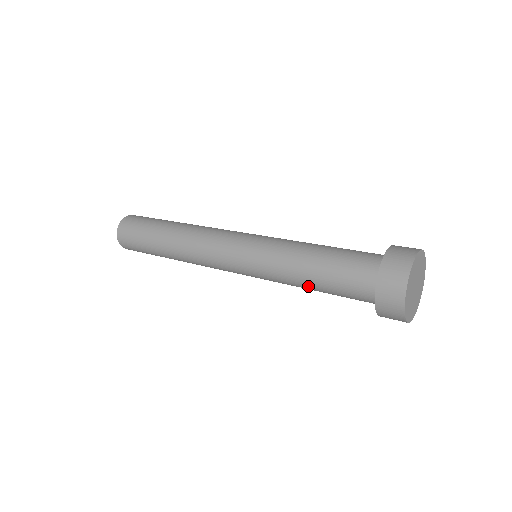
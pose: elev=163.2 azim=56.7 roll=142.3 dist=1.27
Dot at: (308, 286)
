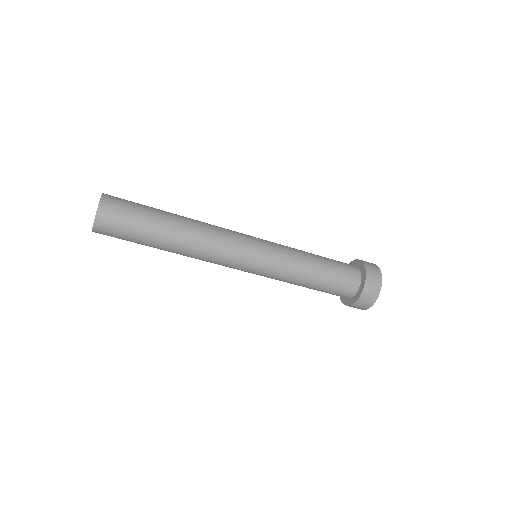
Dot at: (315, 263)
